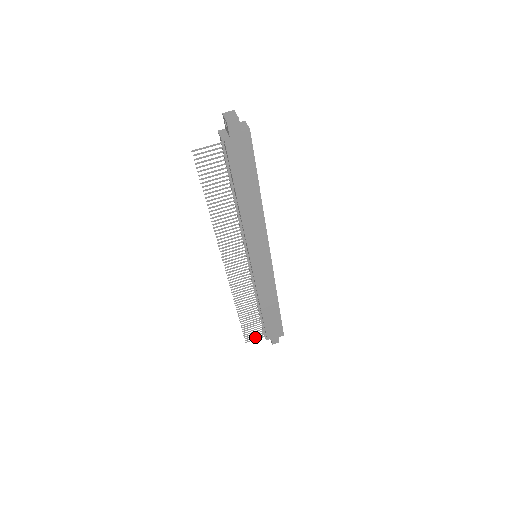
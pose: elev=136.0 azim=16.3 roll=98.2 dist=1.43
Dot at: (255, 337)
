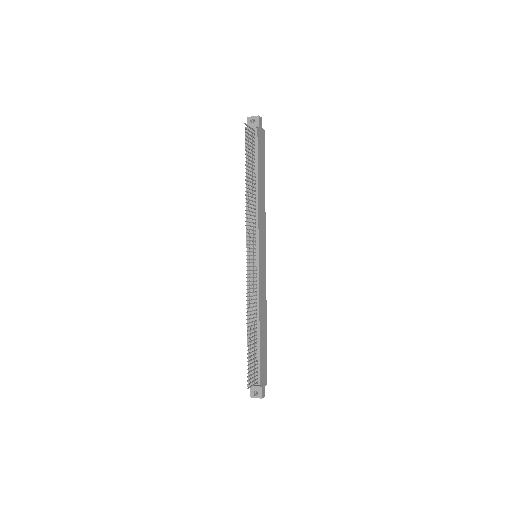
Dot at: (252, 381)
